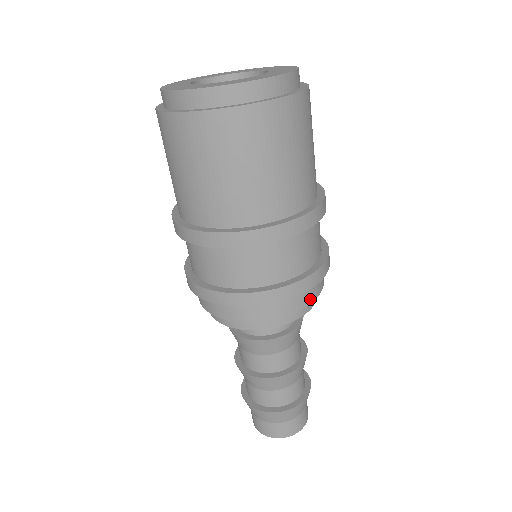
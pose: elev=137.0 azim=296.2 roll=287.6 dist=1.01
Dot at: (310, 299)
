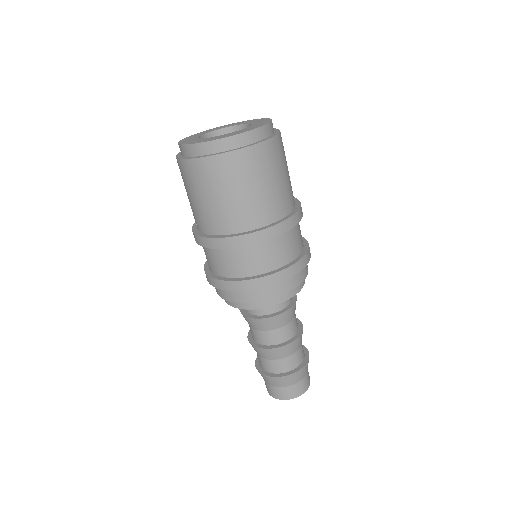
Dot at: (302, 278)
